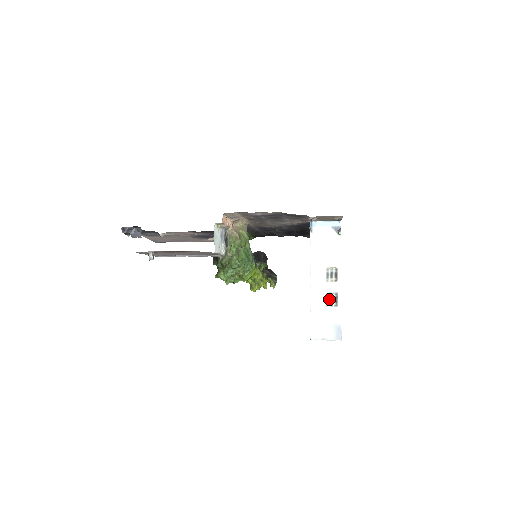
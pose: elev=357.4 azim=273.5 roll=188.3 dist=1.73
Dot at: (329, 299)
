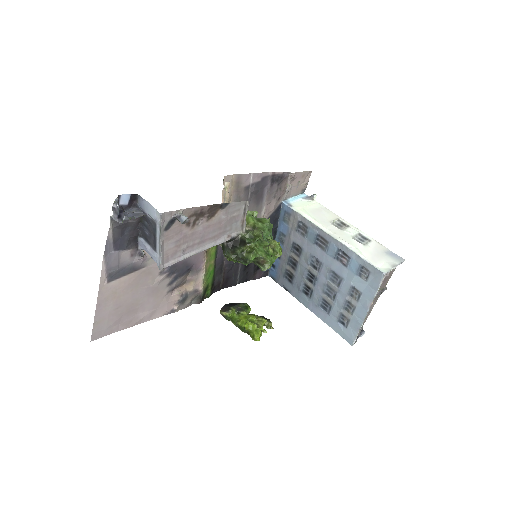
Dot at: (359, 240)
